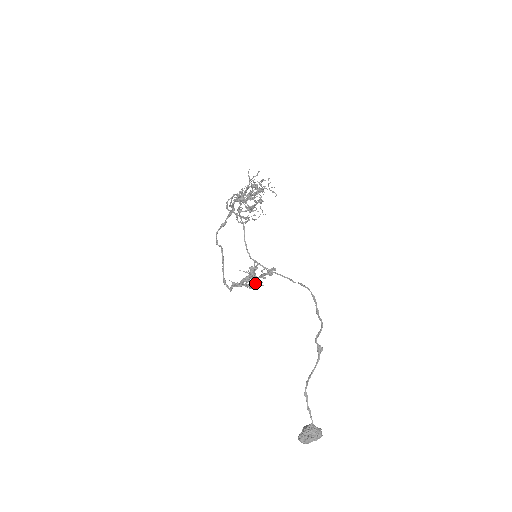
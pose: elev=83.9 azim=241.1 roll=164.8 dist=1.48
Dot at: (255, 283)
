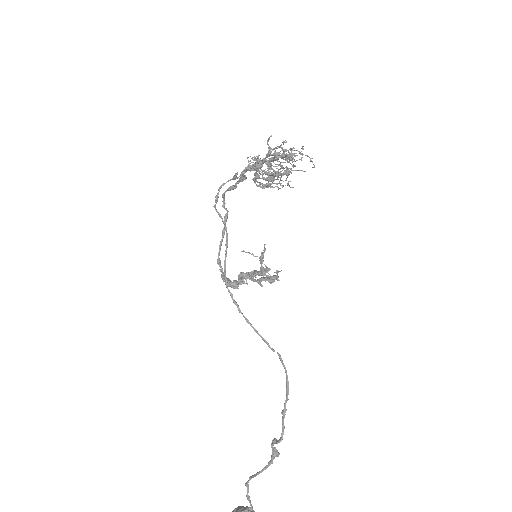
Dot at: (260, 269)
